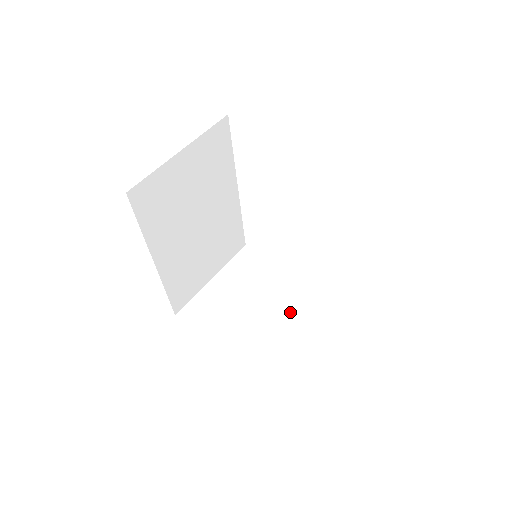
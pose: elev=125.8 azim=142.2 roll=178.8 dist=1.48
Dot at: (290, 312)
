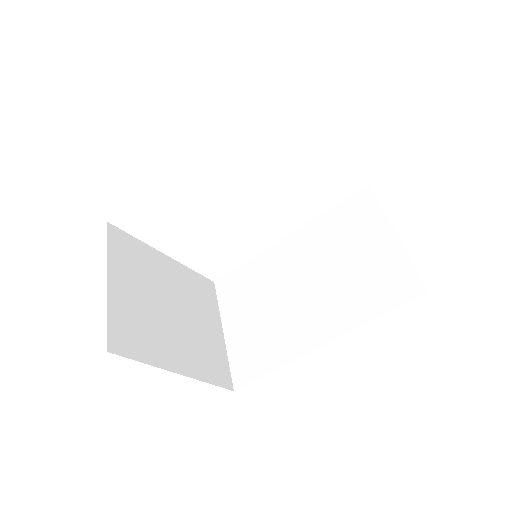
Dot at: (193, 305)
